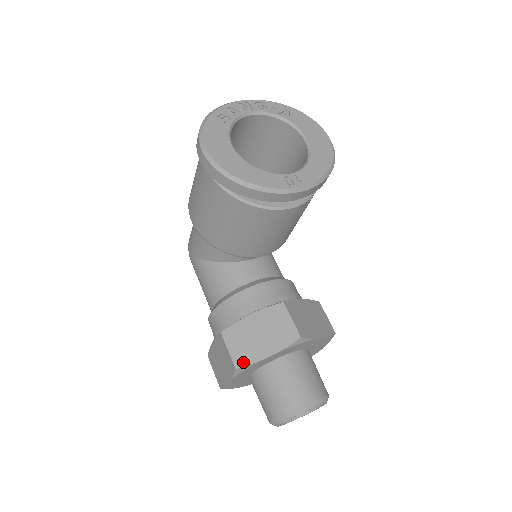
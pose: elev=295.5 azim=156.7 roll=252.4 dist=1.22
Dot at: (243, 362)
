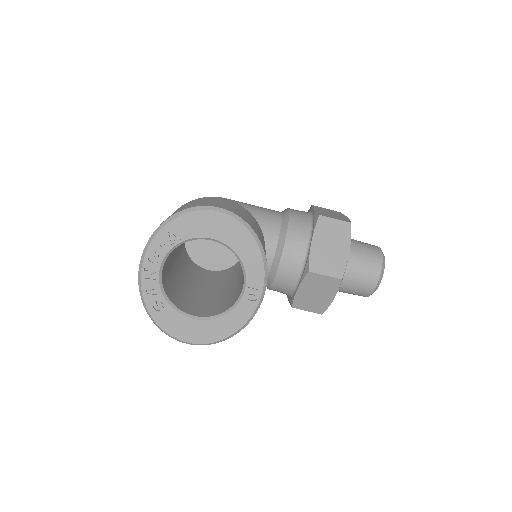
Dot at: (322, 310)
